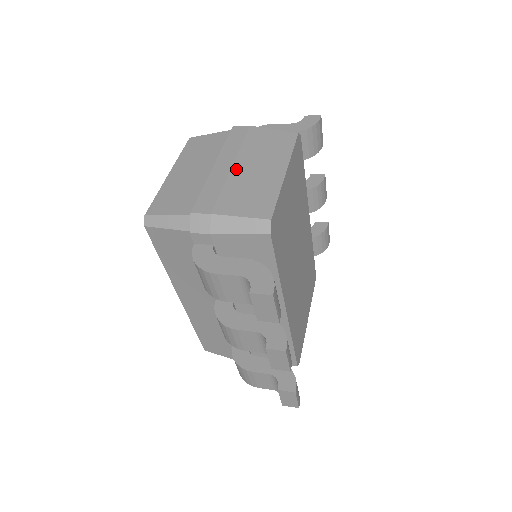
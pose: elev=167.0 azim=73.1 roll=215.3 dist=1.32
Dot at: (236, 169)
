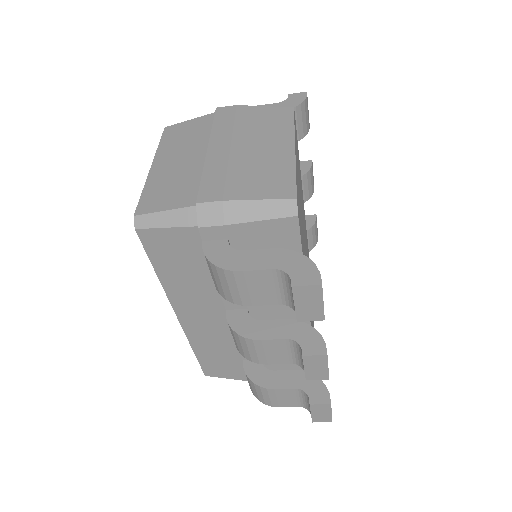
Dot at: (236, 150)
